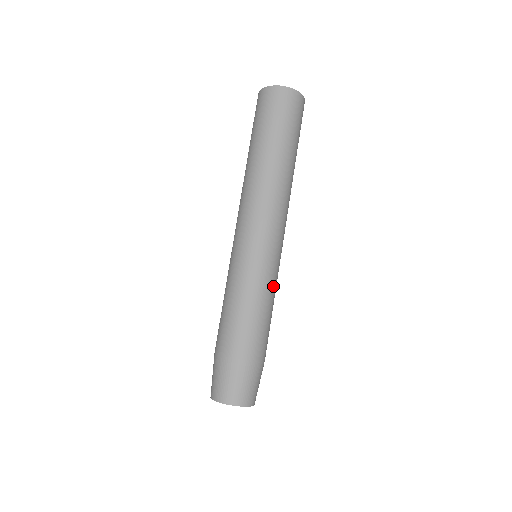
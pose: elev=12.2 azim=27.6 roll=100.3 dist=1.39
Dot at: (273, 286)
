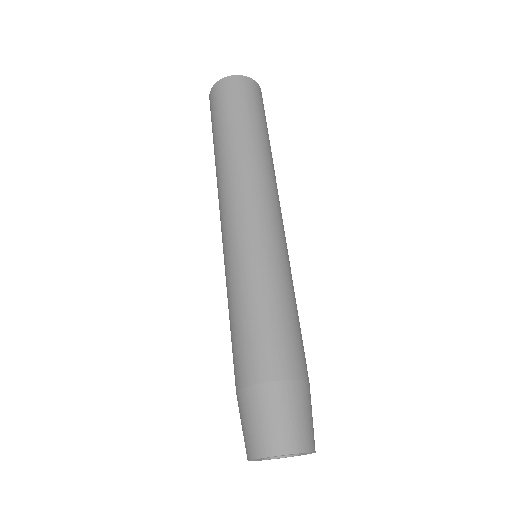
Dot at: (264, 275)
